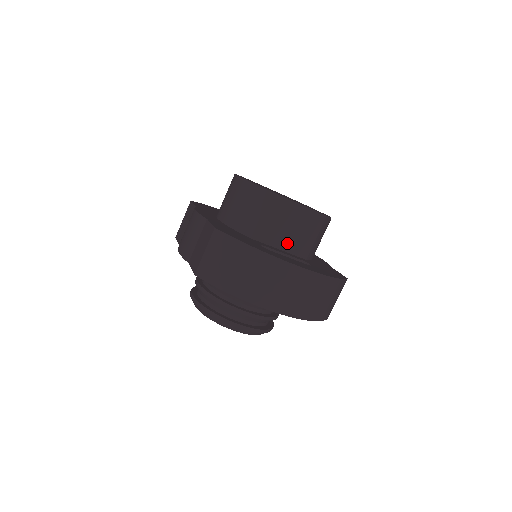
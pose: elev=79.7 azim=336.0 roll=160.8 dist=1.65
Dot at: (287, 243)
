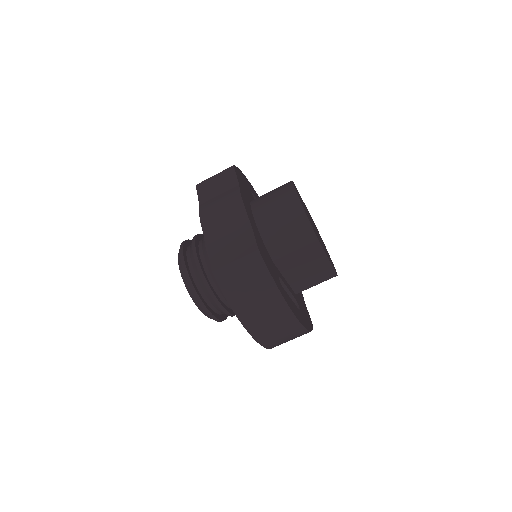
Dot at: (294, 277)
